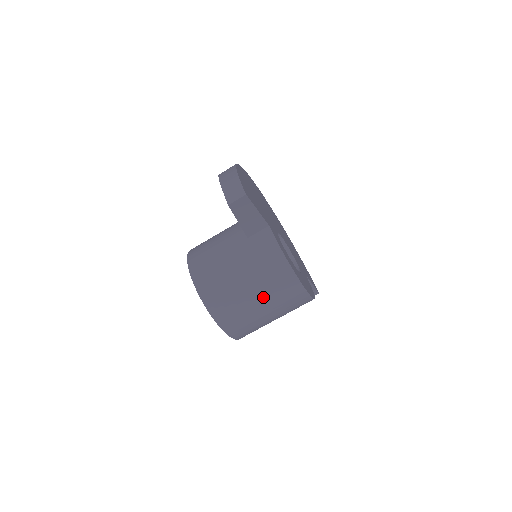
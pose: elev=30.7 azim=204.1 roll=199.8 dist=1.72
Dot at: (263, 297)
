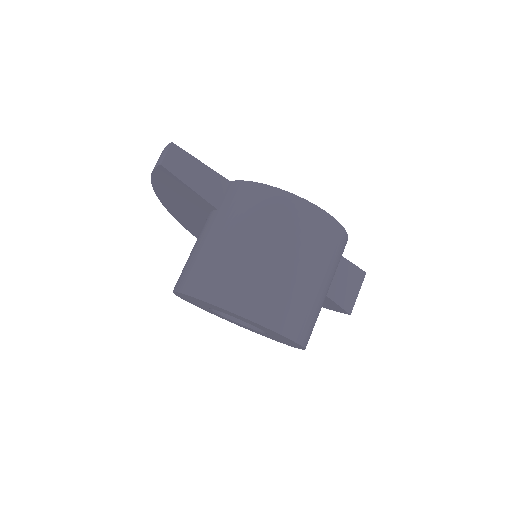
Dot at: (276, 245)
